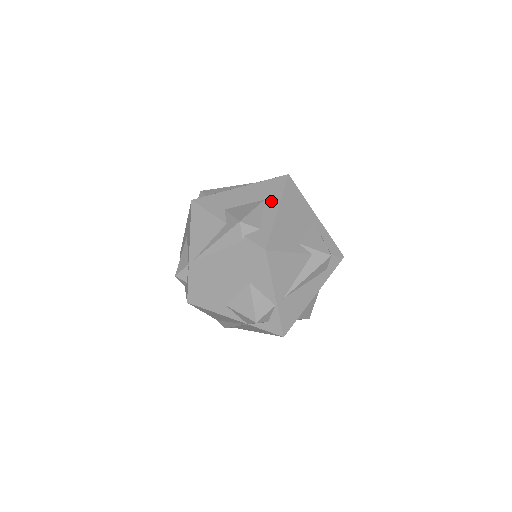
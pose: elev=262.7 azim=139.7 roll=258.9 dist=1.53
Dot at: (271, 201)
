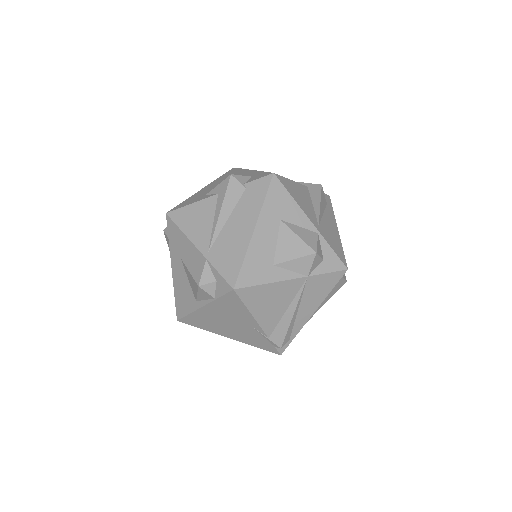
Dot at: (239, 173)
